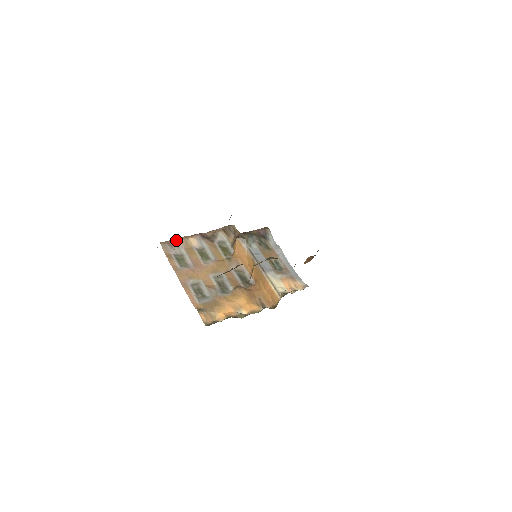
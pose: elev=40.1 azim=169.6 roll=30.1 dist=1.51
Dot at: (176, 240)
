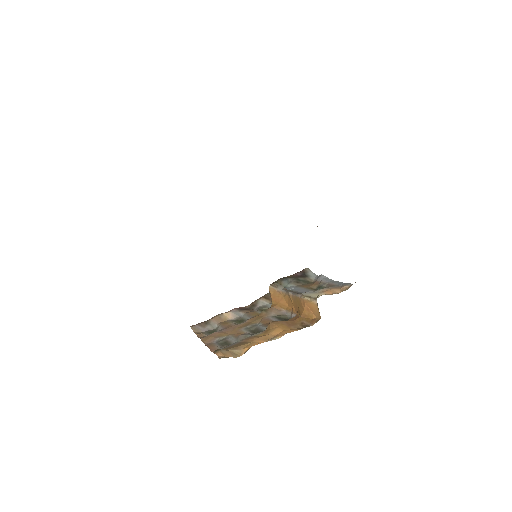
Dot at: (208, 320)
